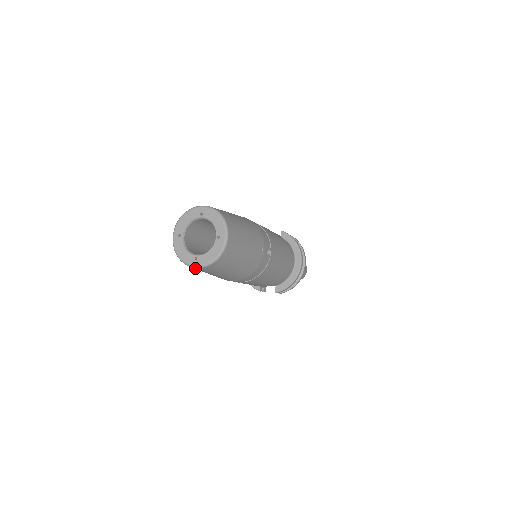
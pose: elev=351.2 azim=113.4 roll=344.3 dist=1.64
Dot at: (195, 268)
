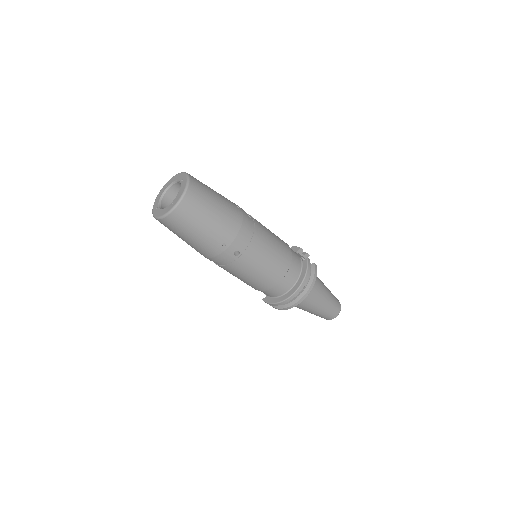
Dot at: occluded
